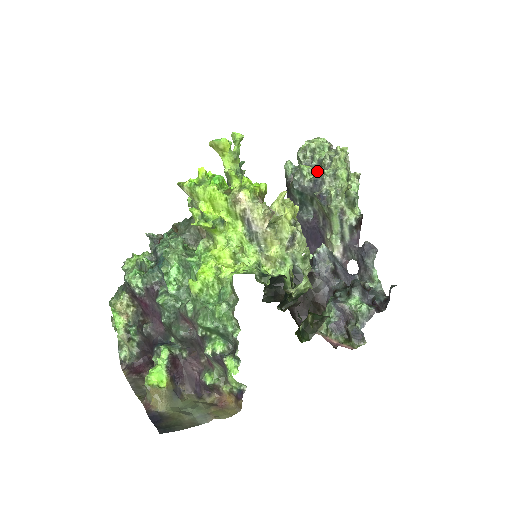
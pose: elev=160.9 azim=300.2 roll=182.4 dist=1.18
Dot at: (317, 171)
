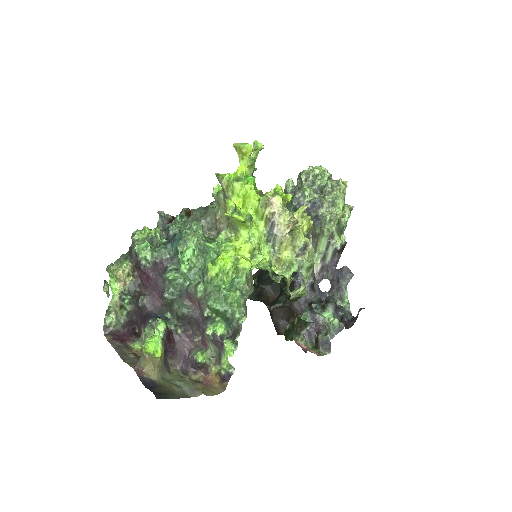
Dot at: (317, 195)
